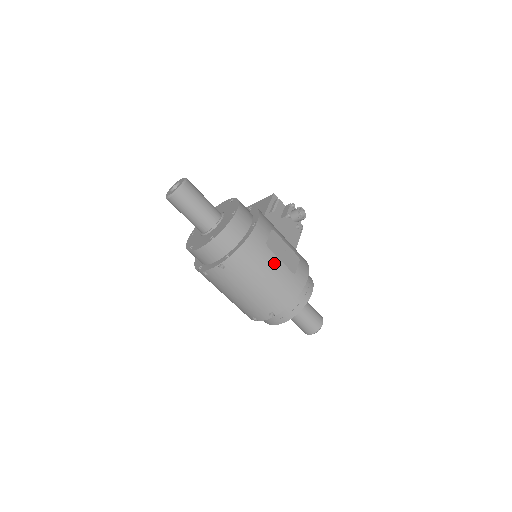
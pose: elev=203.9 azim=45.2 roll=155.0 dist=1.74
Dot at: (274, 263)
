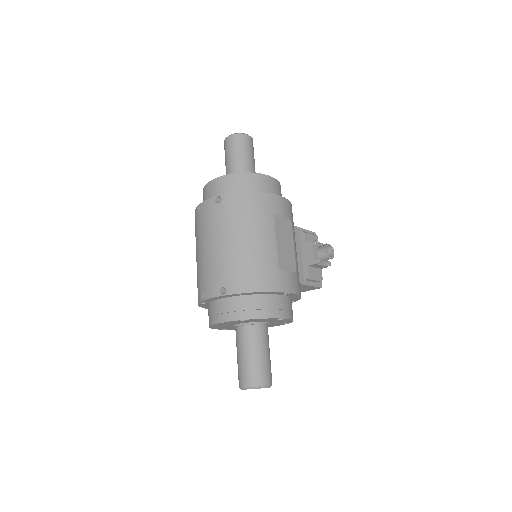
Dot at: (268, 237)
